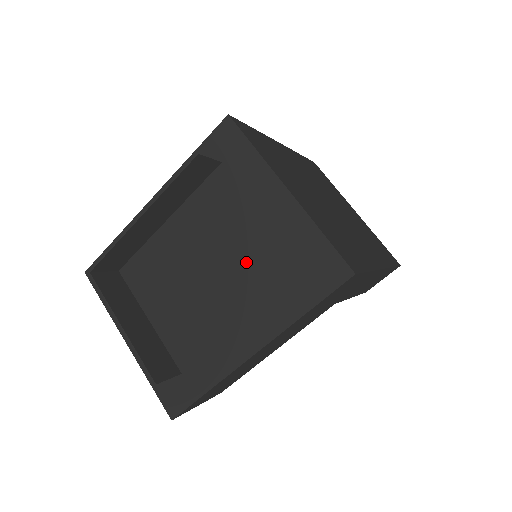
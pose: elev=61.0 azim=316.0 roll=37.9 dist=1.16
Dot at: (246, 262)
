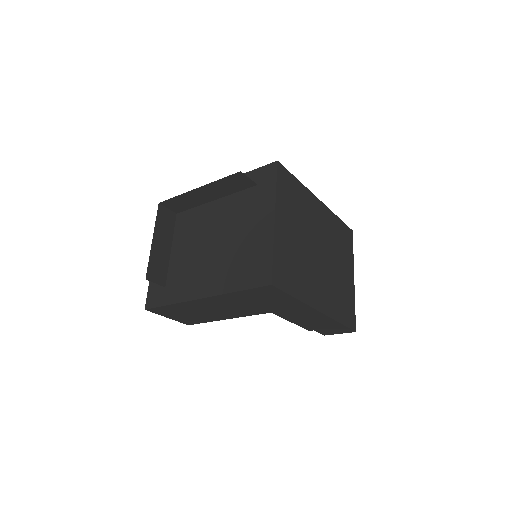
Dot at: (231, 246)
